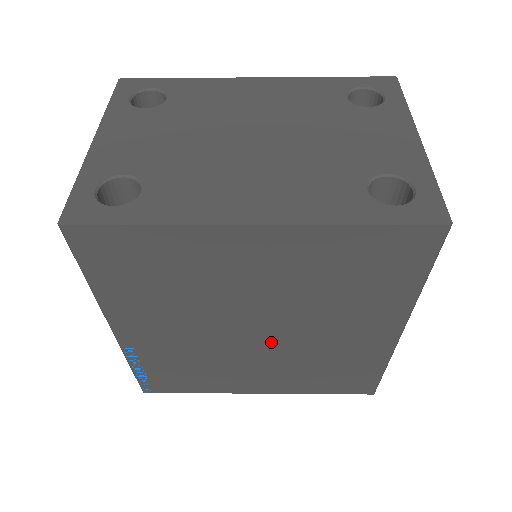
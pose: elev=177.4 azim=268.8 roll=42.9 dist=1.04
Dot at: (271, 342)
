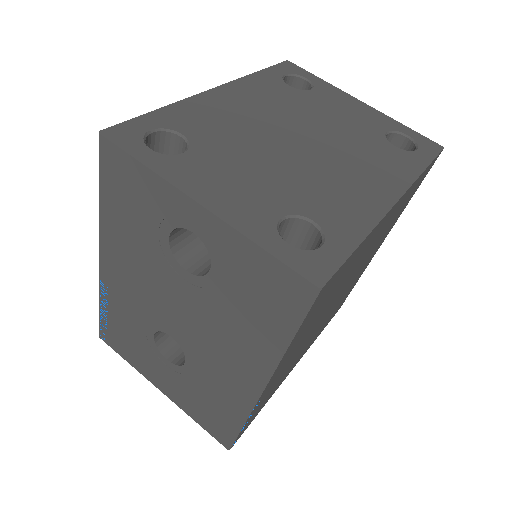
Dot at: (333, 306)
